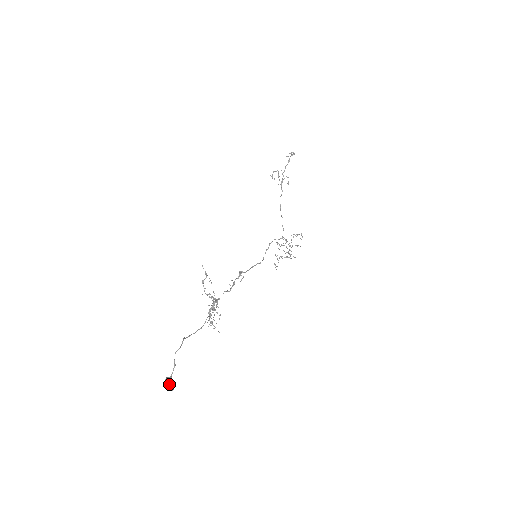
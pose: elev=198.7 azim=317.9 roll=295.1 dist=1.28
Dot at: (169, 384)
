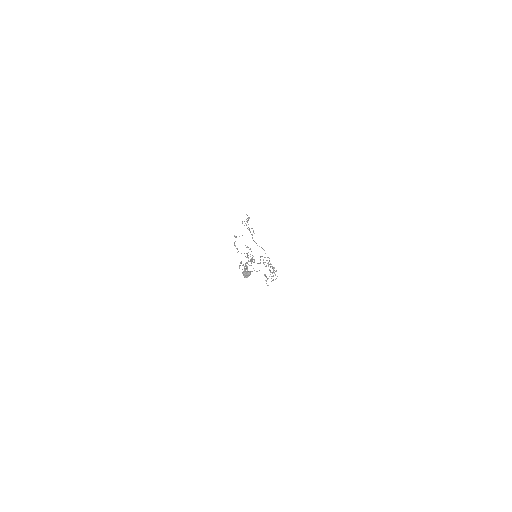
Dot at: (246, 272)
